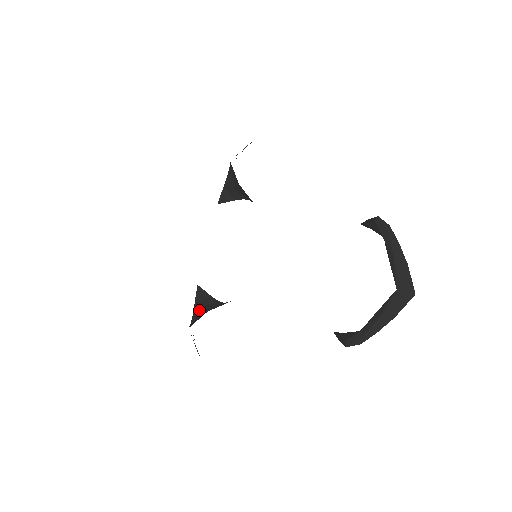
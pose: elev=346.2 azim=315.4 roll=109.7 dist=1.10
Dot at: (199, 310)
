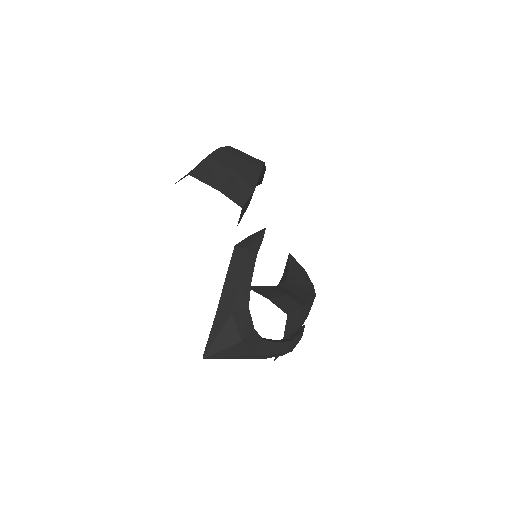
Dot at: occluded
